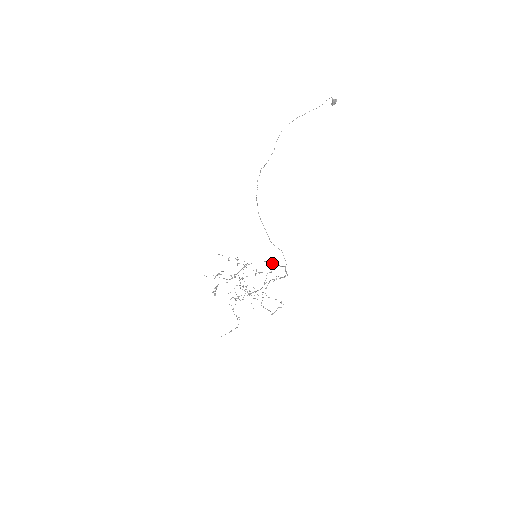
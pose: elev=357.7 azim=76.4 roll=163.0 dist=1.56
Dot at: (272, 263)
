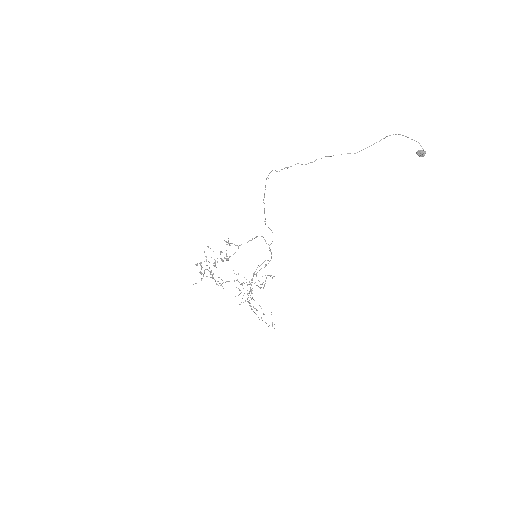
Dot at: occluded
